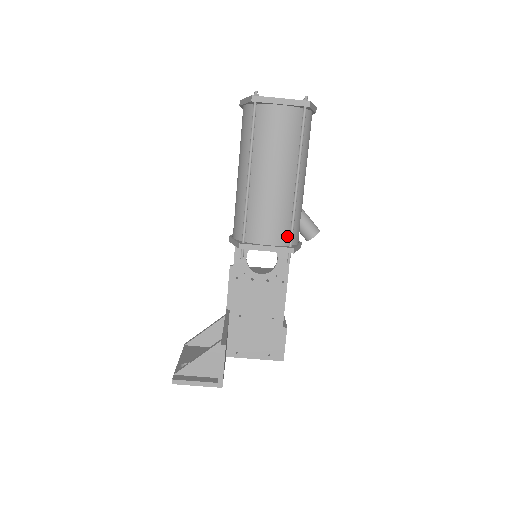
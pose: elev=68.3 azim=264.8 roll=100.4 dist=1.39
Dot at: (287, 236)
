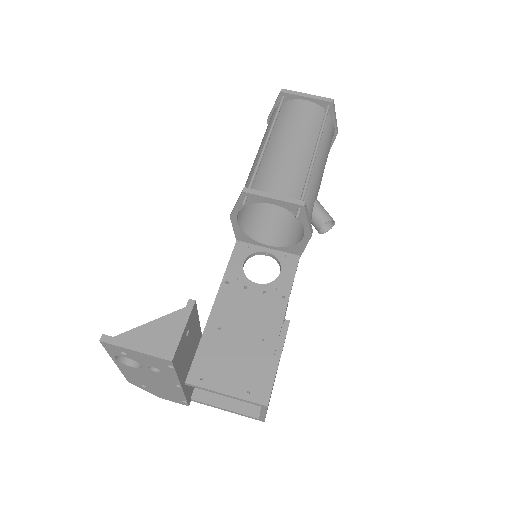
Dot at: (298, 199)
